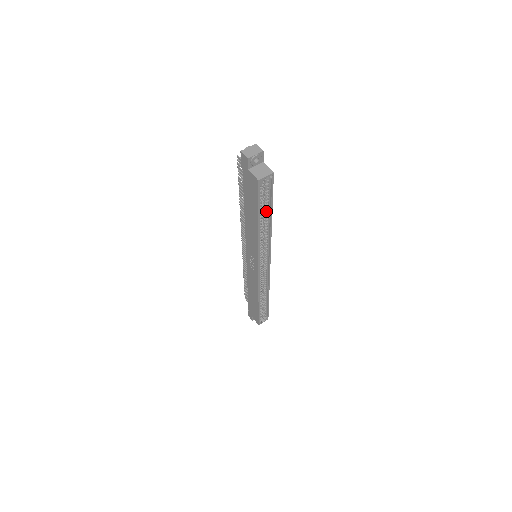
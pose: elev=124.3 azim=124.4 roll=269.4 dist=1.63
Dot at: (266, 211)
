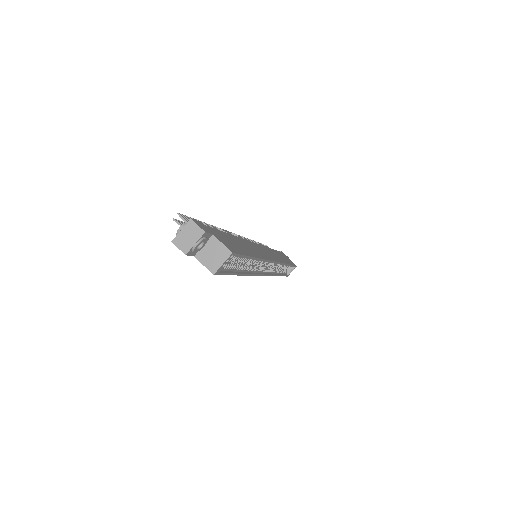
Dot at: (244, 261)
